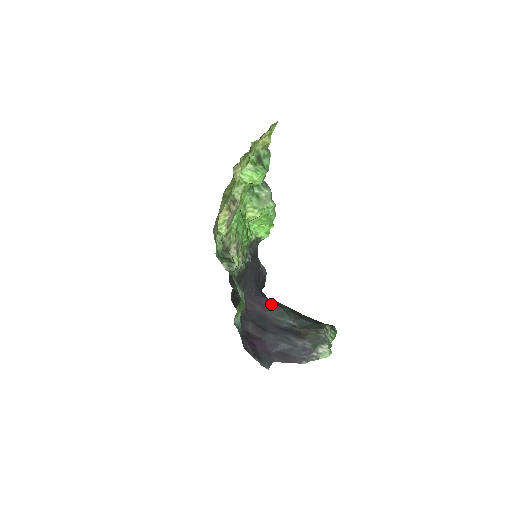
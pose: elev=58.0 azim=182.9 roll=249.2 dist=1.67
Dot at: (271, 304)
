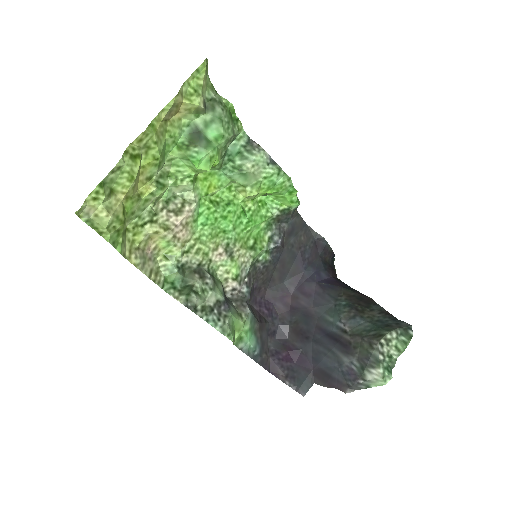
Dot at: (322, 294)
